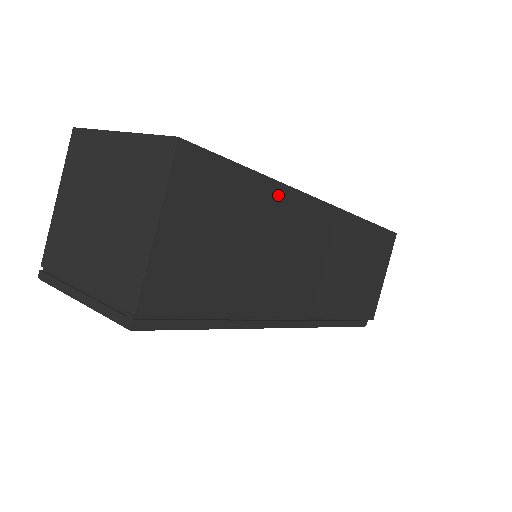
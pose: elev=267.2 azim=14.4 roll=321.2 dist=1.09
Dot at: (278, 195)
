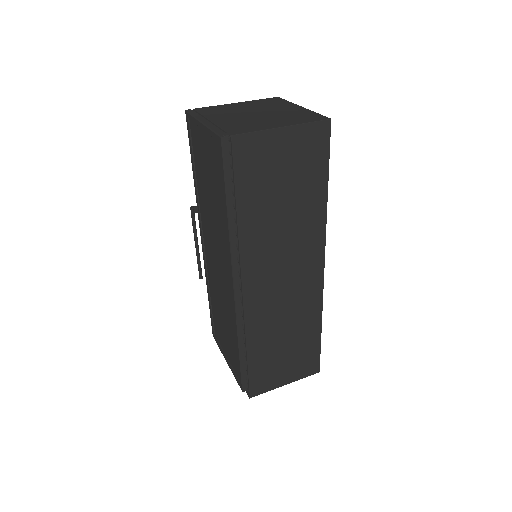
Dot at: (319, 217)
